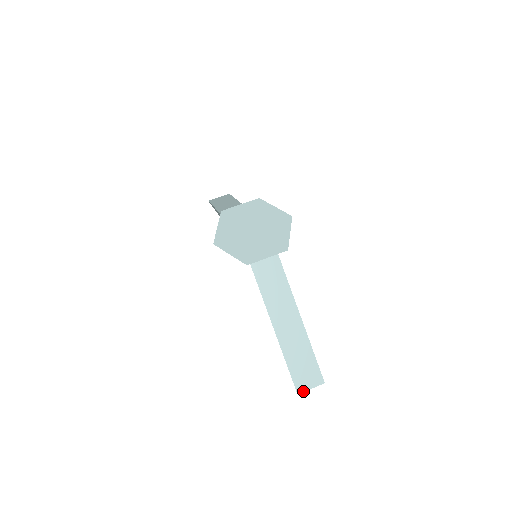
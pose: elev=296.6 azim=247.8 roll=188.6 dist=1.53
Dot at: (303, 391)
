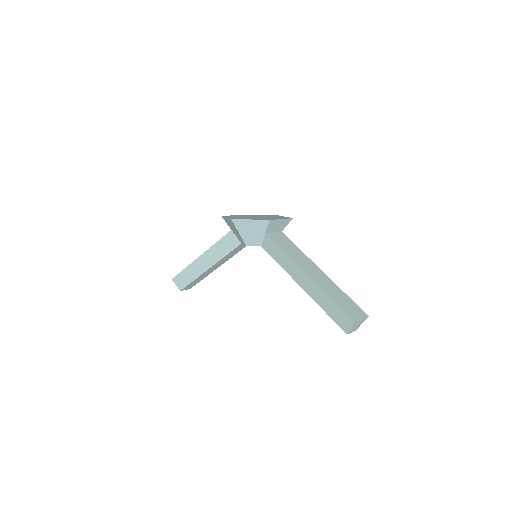
Dot at: (357, 321)
